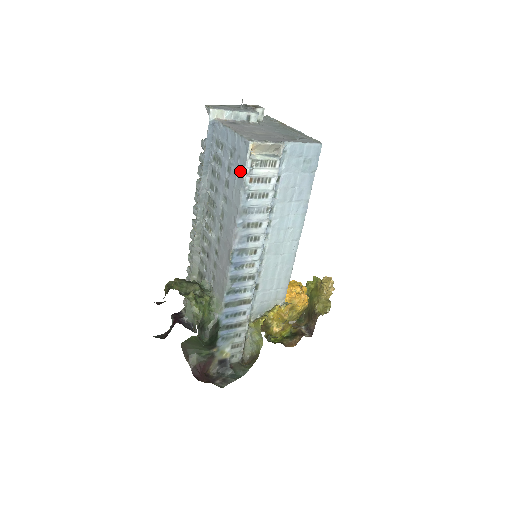
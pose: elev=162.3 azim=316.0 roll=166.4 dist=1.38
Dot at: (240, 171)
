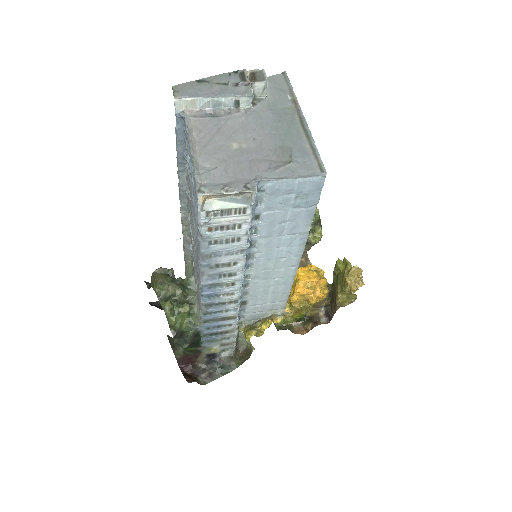
Dot at: (196, 215)
